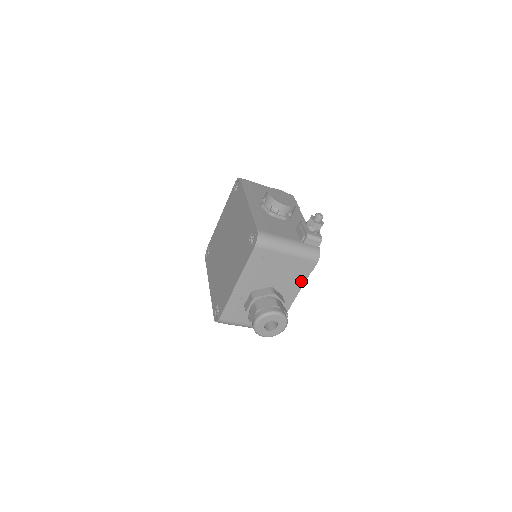
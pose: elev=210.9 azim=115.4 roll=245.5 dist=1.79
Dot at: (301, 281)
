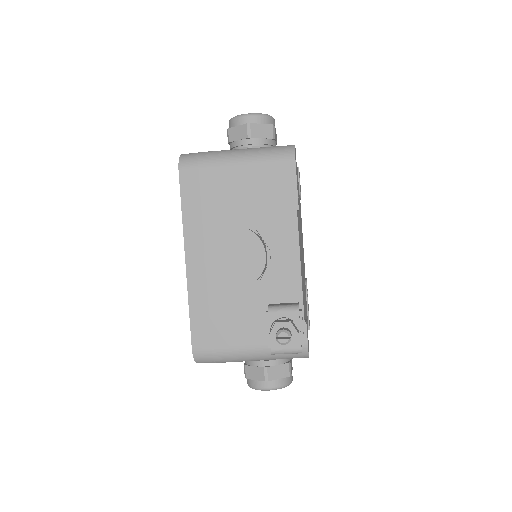
Dot at: occluded
